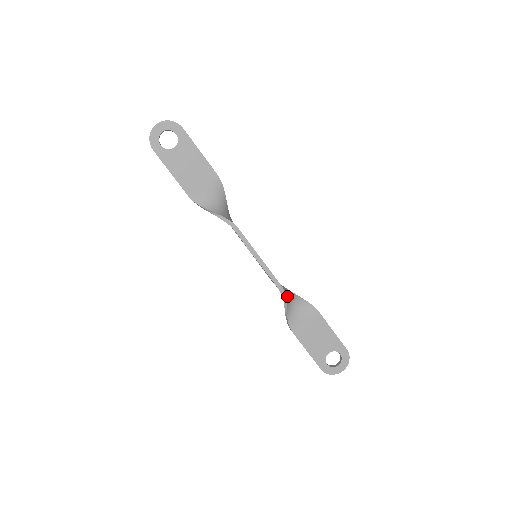
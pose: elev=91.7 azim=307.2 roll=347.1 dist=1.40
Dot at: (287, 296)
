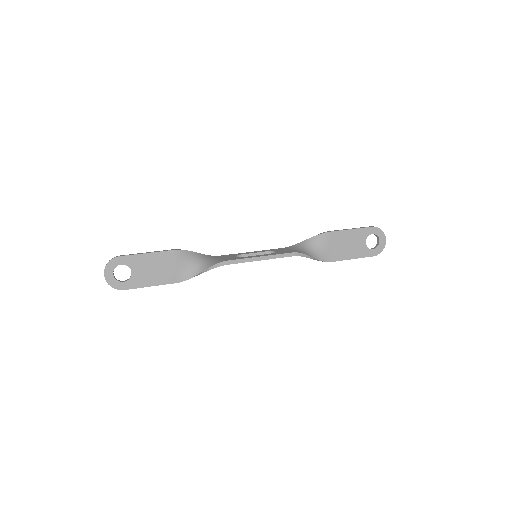
Dot at: (302, 250)
